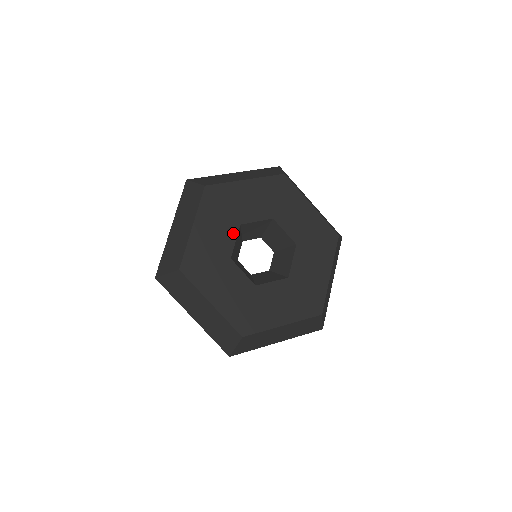
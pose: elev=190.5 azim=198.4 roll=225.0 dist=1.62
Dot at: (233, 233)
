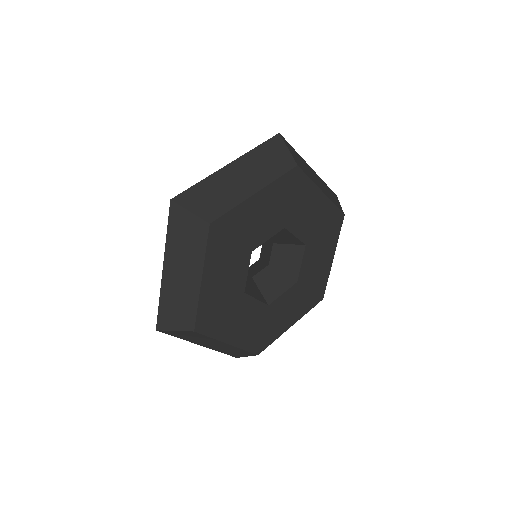
Dot at: (245, 265)
